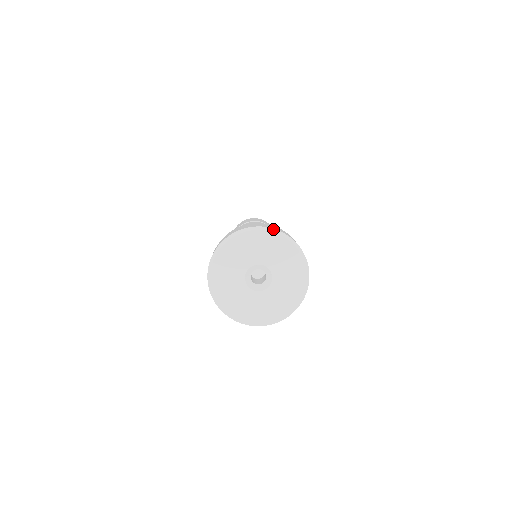
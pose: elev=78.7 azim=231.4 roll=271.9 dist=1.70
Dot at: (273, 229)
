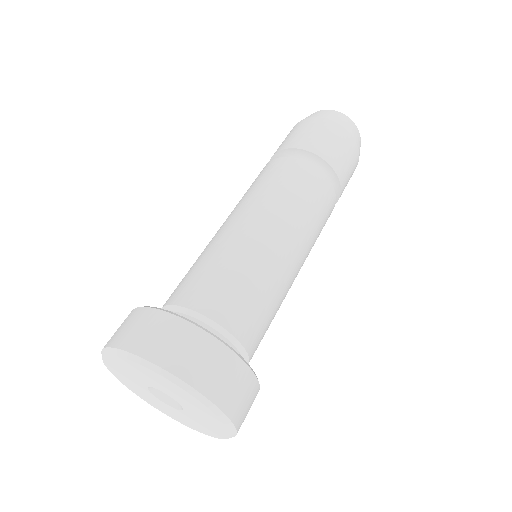
Dot at: (194, 390)
